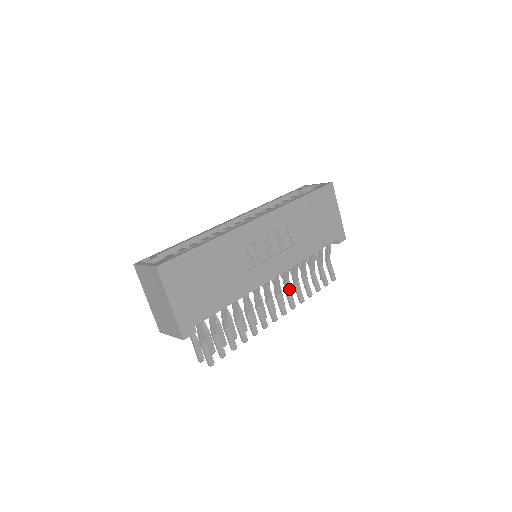
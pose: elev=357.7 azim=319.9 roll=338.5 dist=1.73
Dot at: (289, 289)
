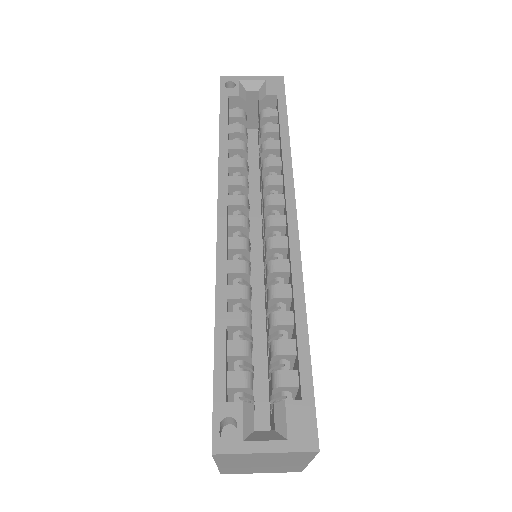
Dot at: occluded
